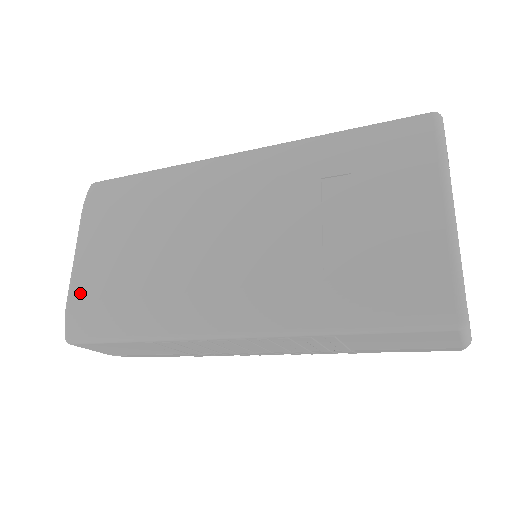
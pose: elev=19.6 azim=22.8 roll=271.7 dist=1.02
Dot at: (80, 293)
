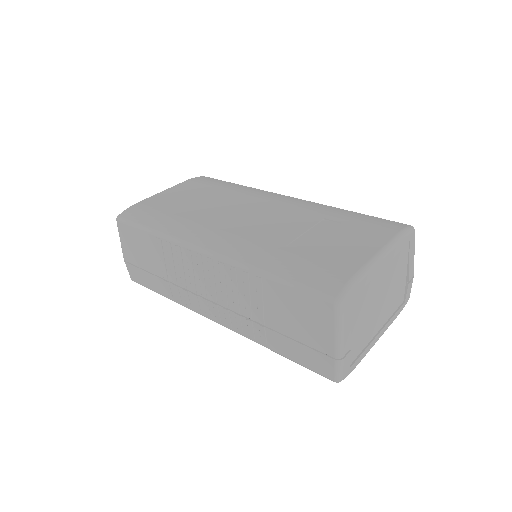
Dot at: (148, 202)
